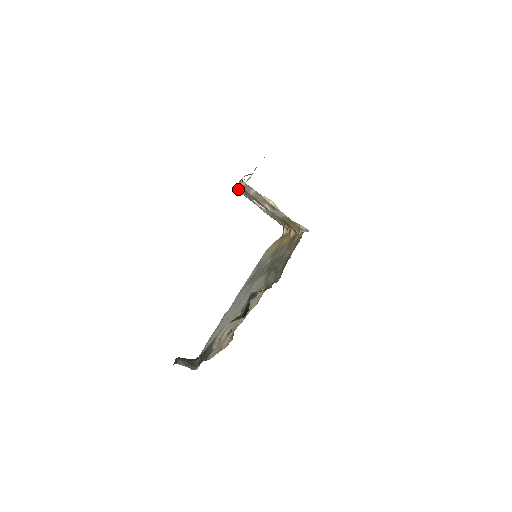
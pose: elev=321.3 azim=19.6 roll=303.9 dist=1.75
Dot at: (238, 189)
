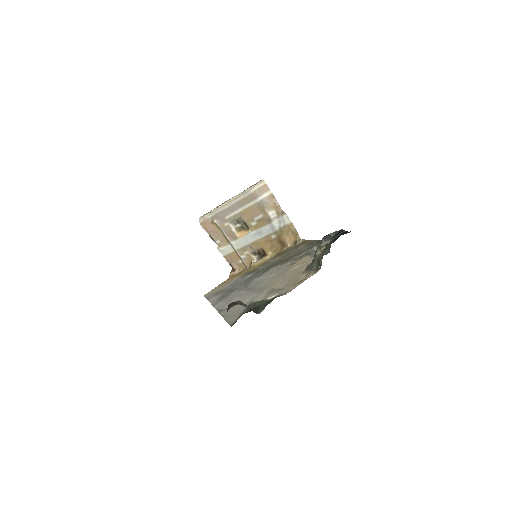
Dot at: (216, 212)
